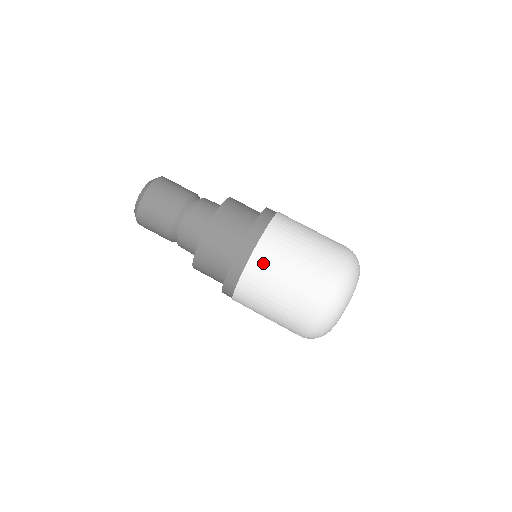
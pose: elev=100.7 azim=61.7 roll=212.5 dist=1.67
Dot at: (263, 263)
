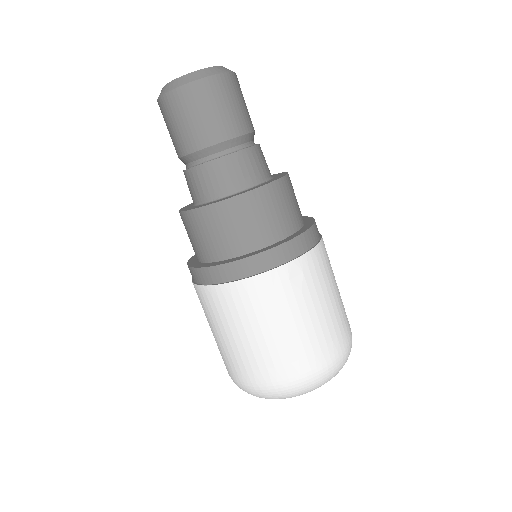
Dot at: (305, 275)
